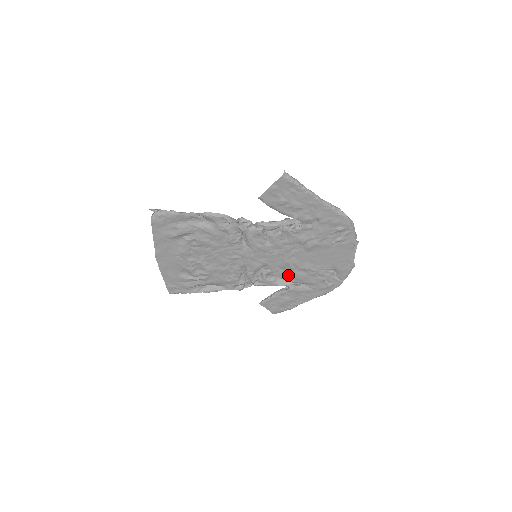
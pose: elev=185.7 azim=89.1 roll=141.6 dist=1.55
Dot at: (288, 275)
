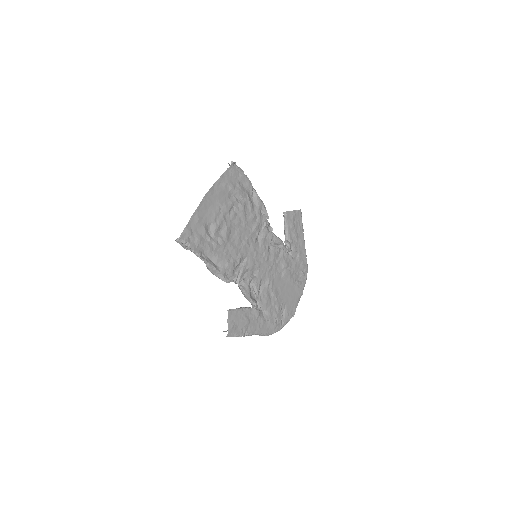
Dot at: (261, 292)
